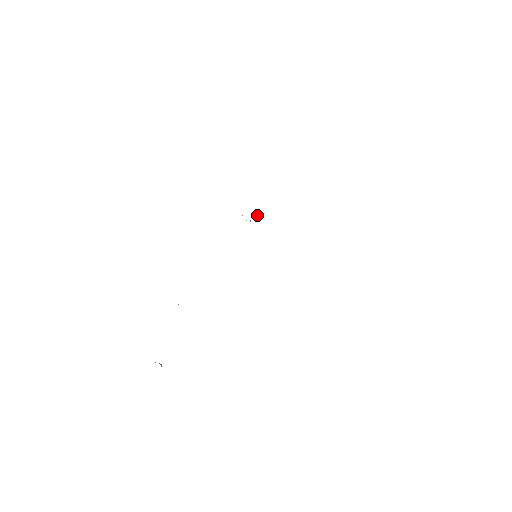
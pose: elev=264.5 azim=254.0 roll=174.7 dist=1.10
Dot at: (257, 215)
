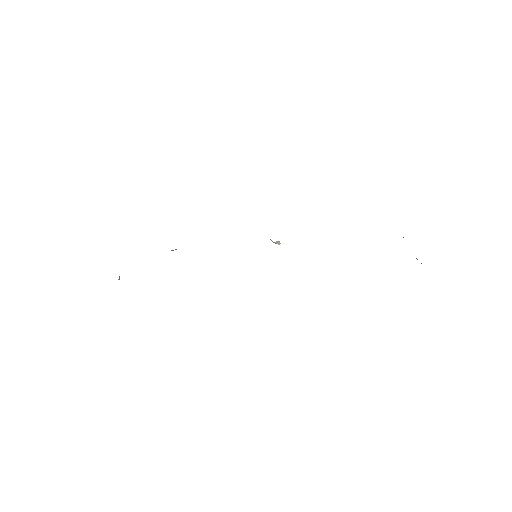
Dot at: occluded
